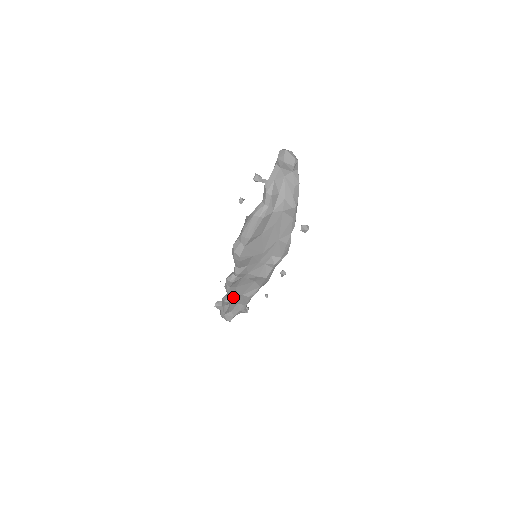
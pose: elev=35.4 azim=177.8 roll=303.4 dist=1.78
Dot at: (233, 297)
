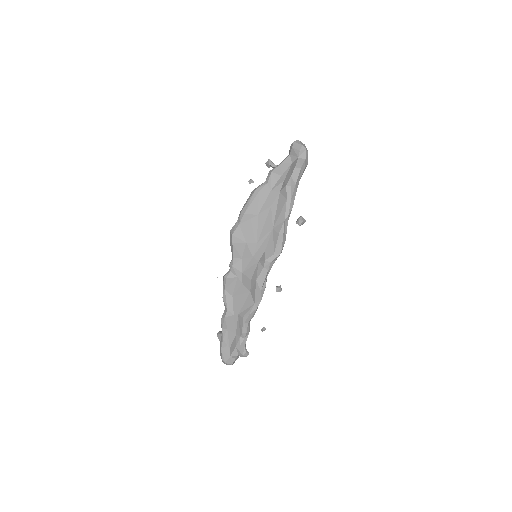
Dot at: (228, 312)
